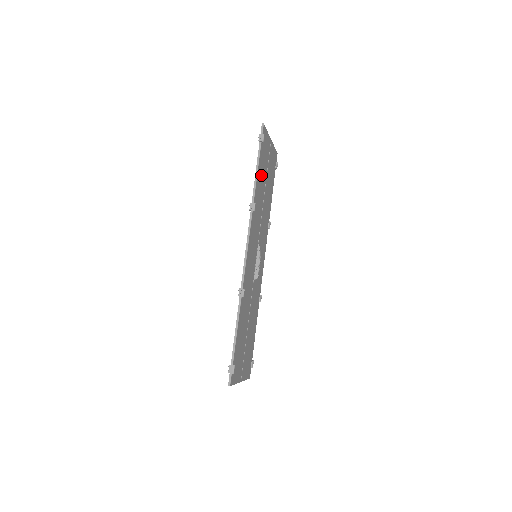
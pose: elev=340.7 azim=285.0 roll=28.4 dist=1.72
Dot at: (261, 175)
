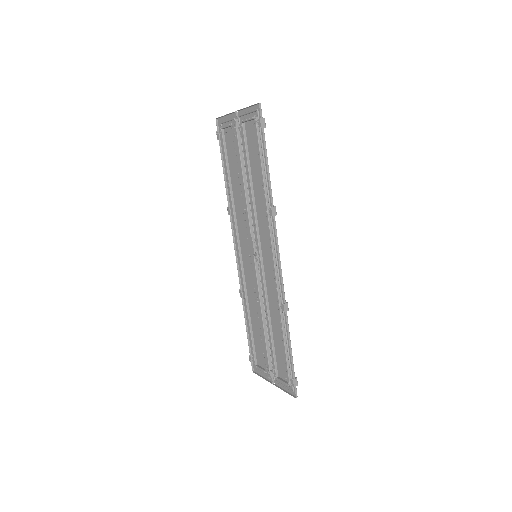
Dot at: (258, 166)
